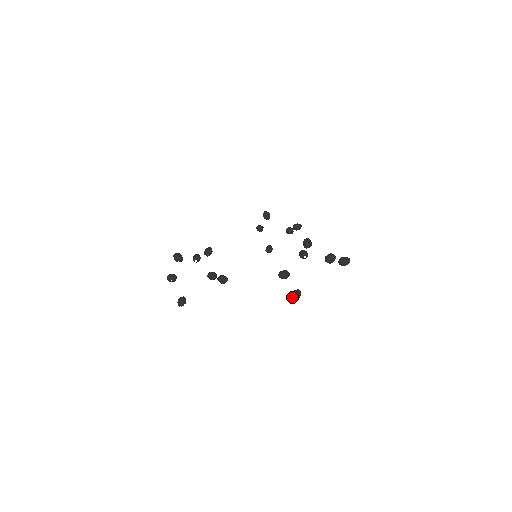
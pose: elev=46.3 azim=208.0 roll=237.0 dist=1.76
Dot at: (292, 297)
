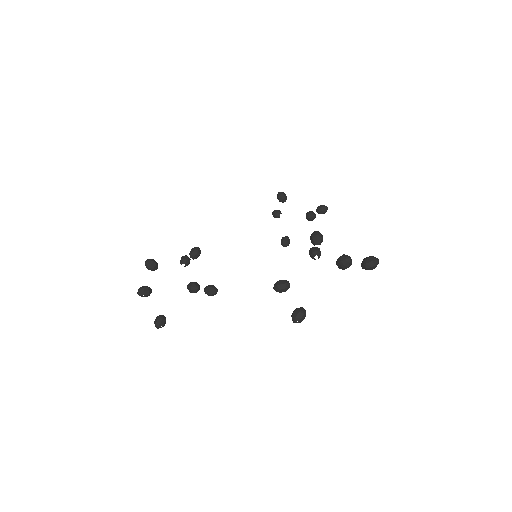
Dot at: (292, 319)
